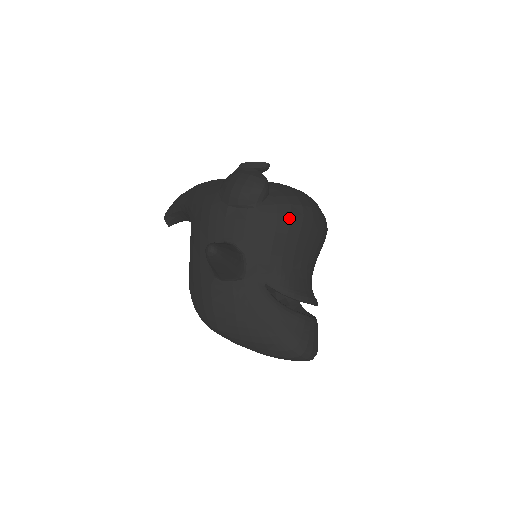
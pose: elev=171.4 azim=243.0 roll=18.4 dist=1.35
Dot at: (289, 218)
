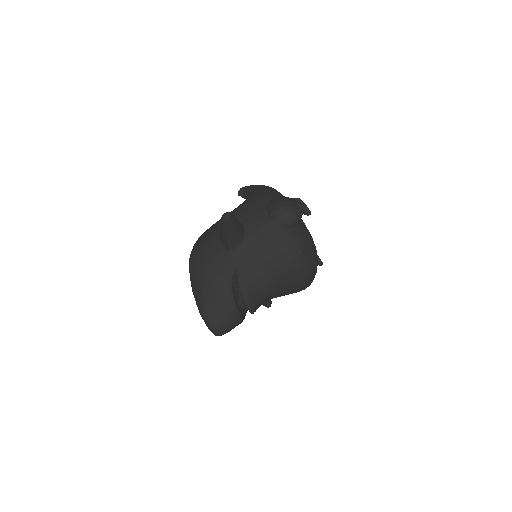
Dot at: (286, 250)
